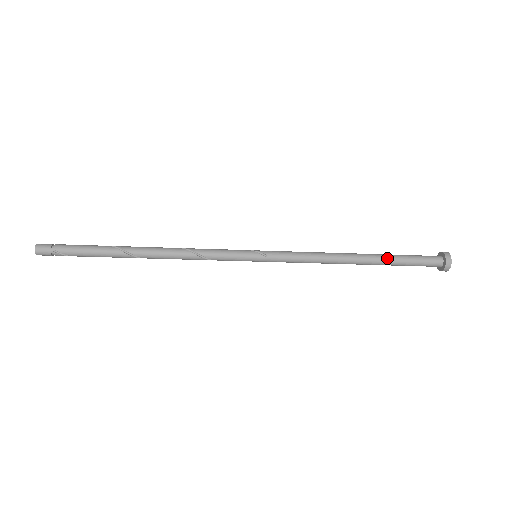
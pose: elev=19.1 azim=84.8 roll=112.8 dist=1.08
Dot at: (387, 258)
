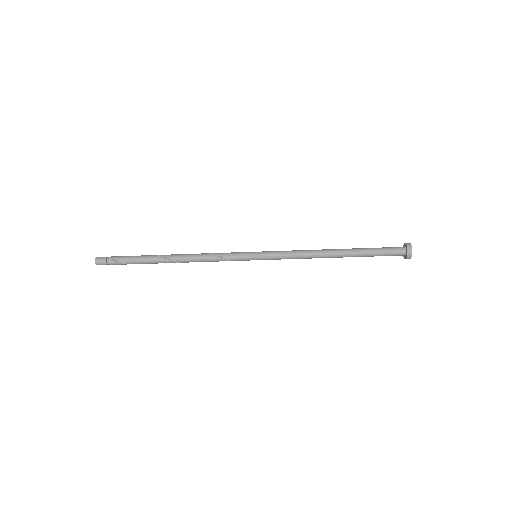
Dot at: (358, 248)
